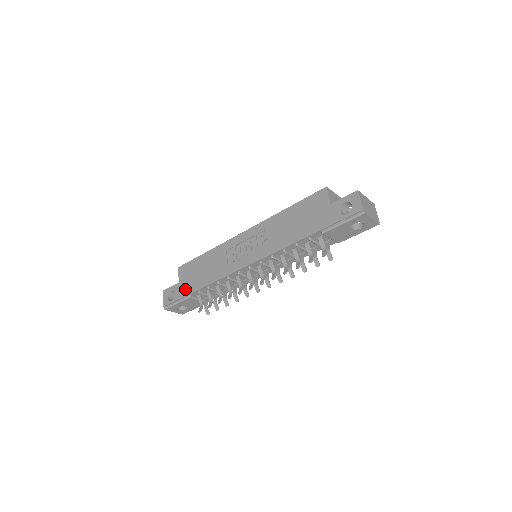
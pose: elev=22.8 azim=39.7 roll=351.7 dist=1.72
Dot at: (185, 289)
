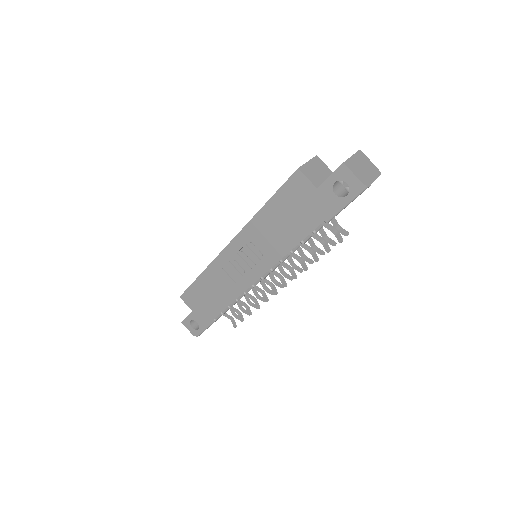
Dot at: (205, 316)
